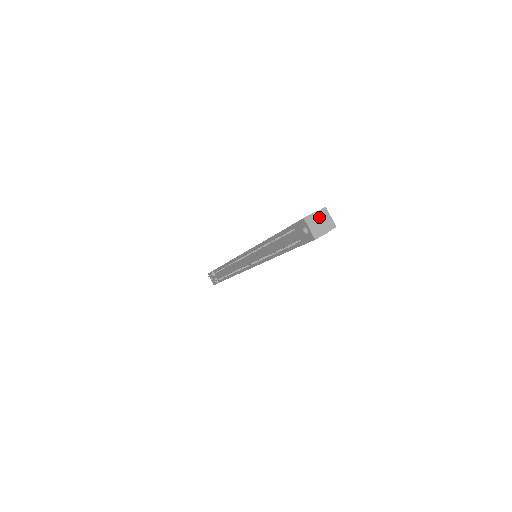
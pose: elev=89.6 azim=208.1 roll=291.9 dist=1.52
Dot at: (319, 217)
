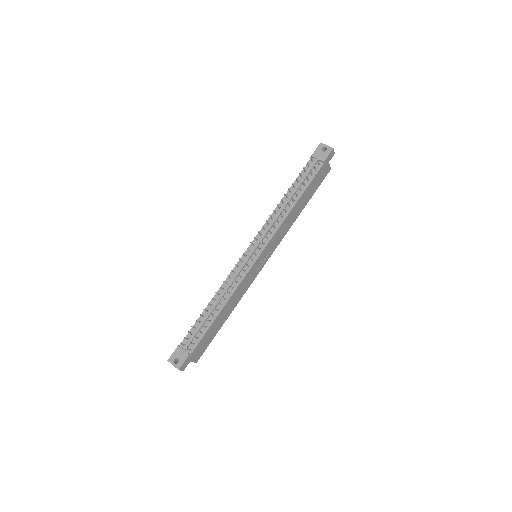
Dot at: occluded
